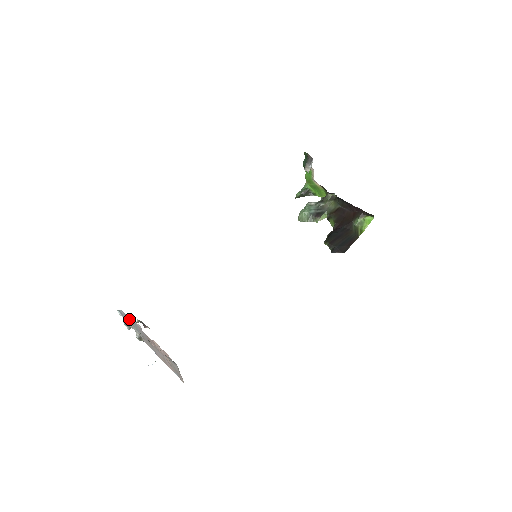
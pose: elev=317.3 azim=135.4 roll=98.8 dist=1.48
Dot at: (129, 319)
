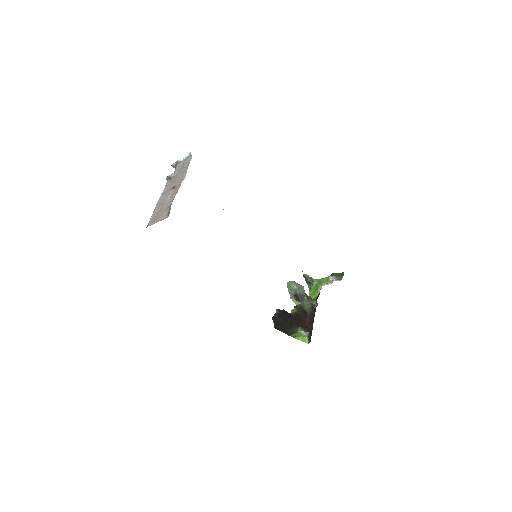
Dot at: (186, 165)
